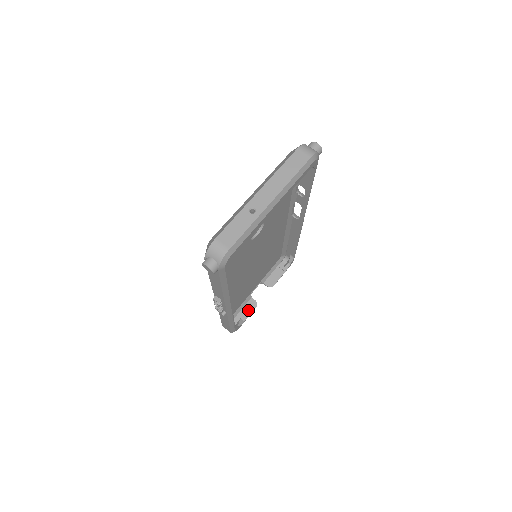
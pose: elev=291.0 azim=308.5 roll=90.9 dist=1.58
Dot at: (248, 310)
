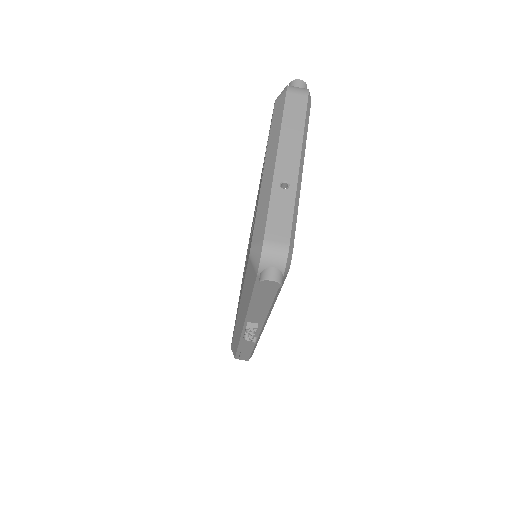
Dot at: occluded
